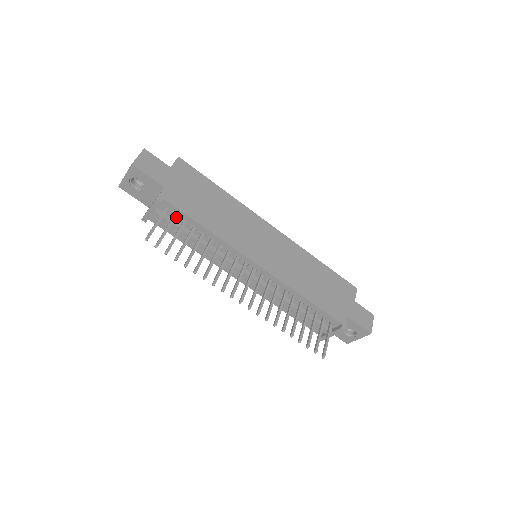
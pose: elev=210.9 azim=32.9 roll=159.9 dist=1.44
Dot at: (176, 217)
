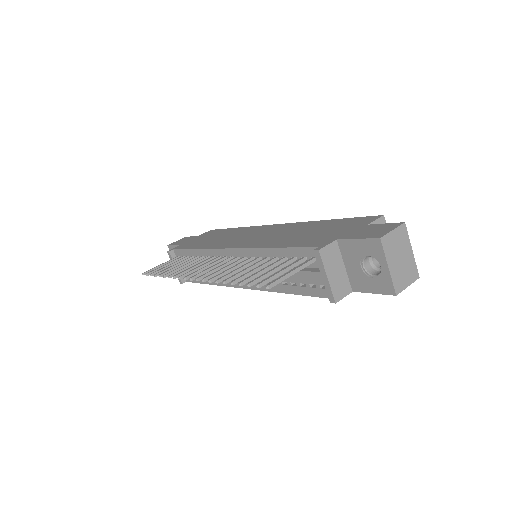
Dot at: occluded
